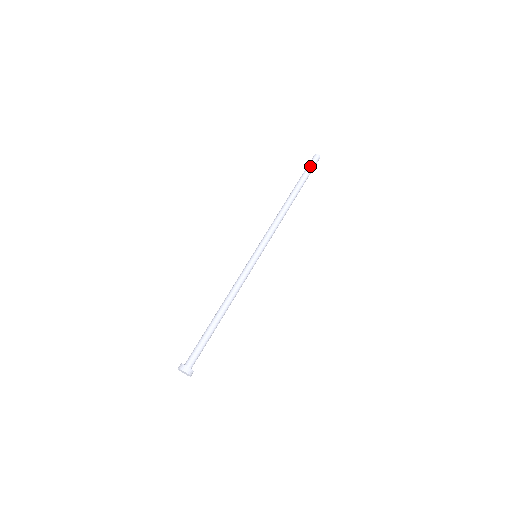
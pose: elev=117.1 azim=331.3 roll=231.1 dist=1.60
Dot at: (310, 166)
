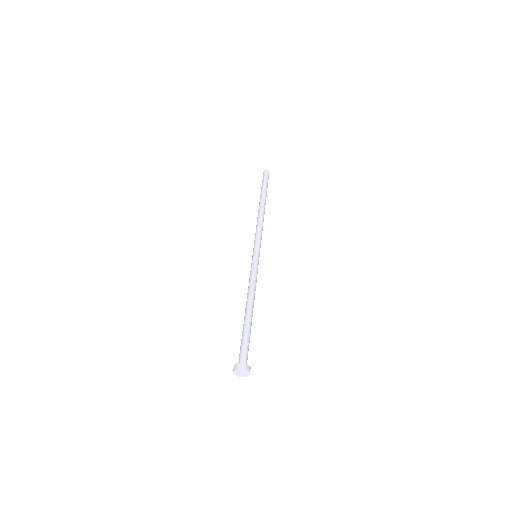
Dot at: (267, 180)
